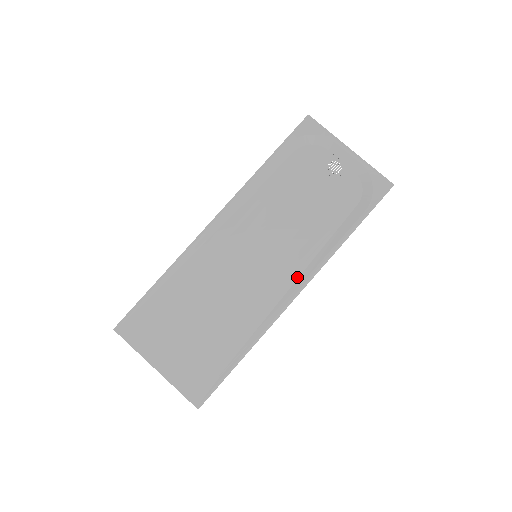
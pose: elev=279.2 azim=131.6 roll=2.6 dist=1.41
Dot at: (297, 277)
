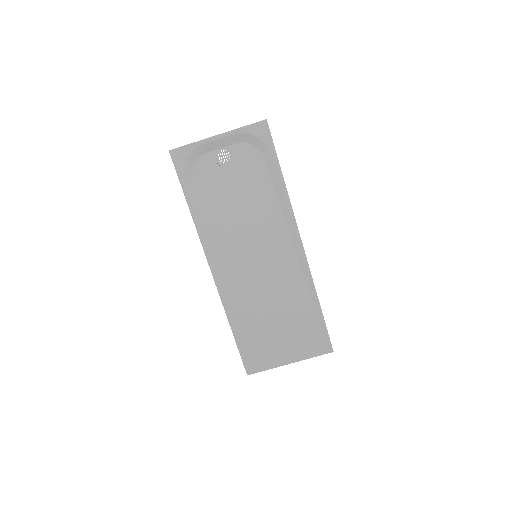
Dot at: (289, 237)
